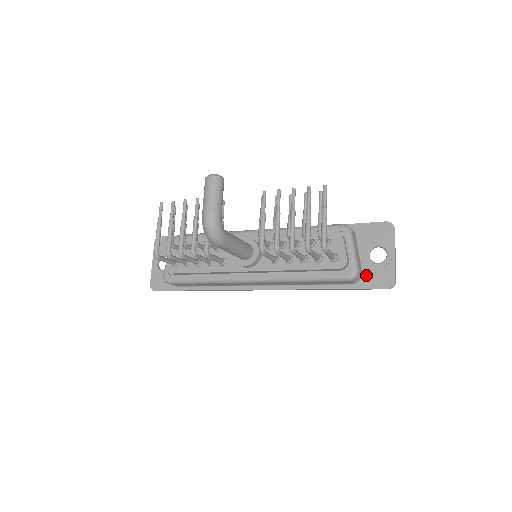
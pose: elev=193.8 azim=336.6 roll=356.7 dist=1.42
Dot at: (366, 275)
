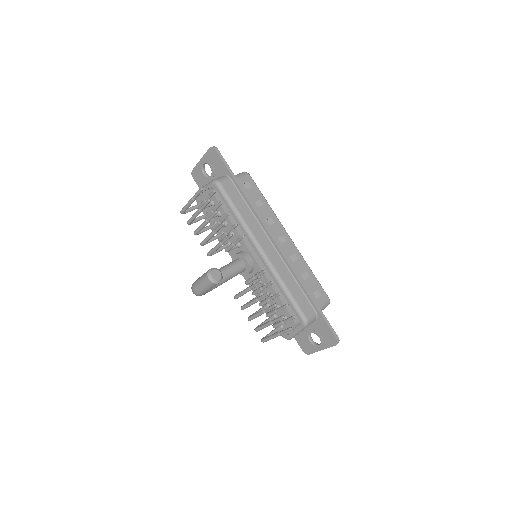
Dot at: (300, 335)
